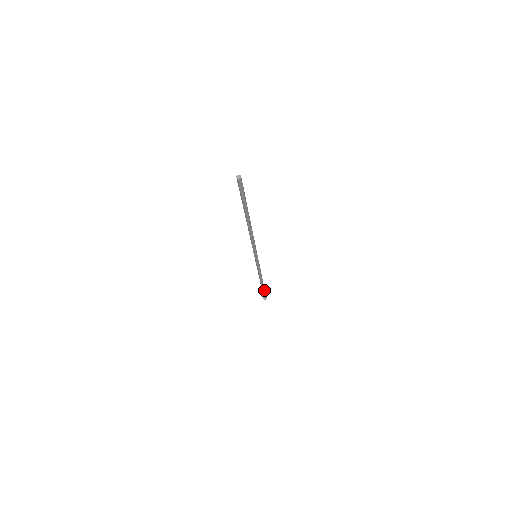
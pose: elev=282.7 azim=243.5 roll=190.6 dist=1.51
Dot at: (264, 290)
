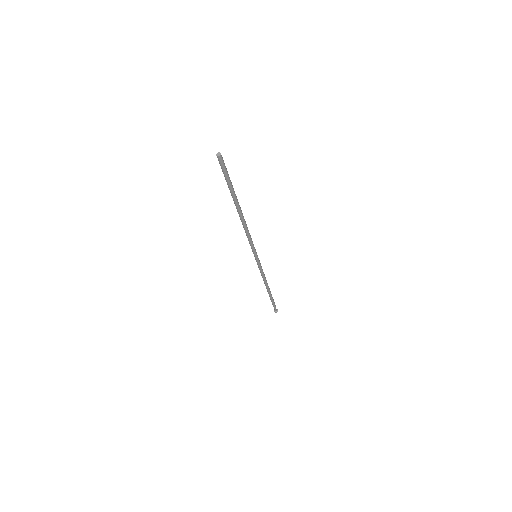
Dot at: (273, 300)
